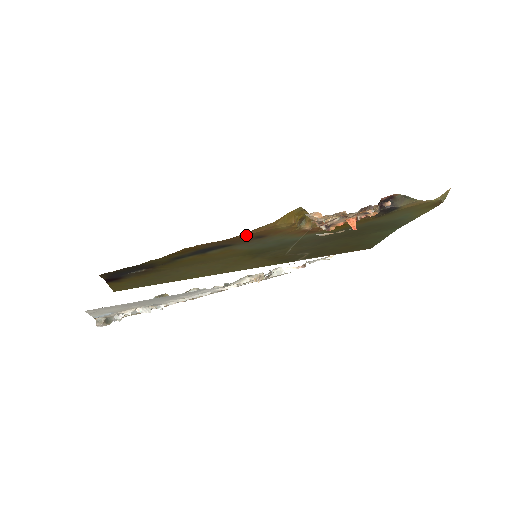
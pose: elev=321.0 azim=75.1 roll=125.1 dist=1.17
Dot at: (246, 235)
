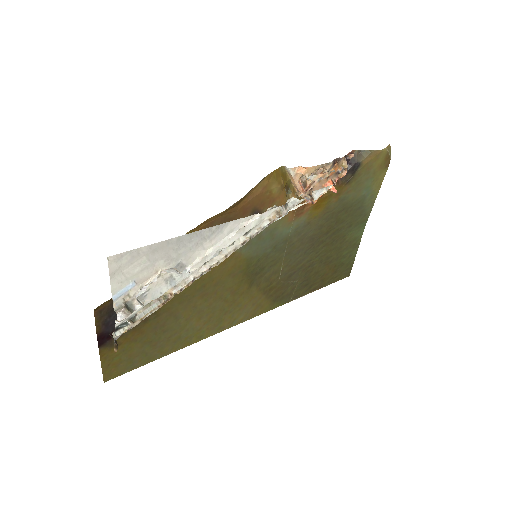
Dot at: (244, 205)
